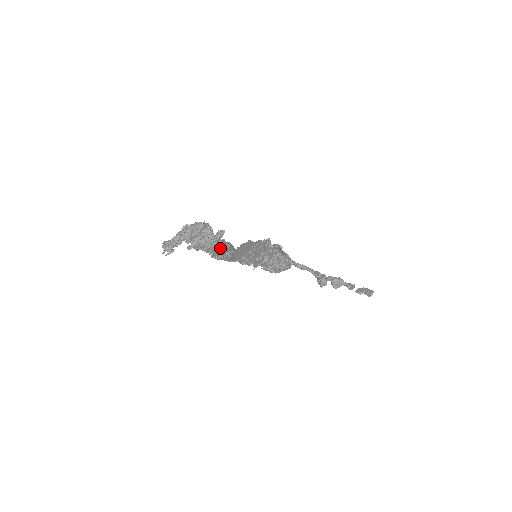
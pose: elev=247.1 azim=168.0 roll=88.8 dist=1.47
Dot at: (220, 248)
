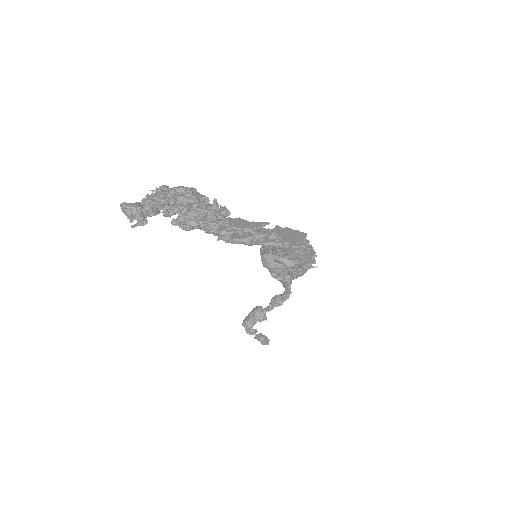
Dot at: (256, 225)
